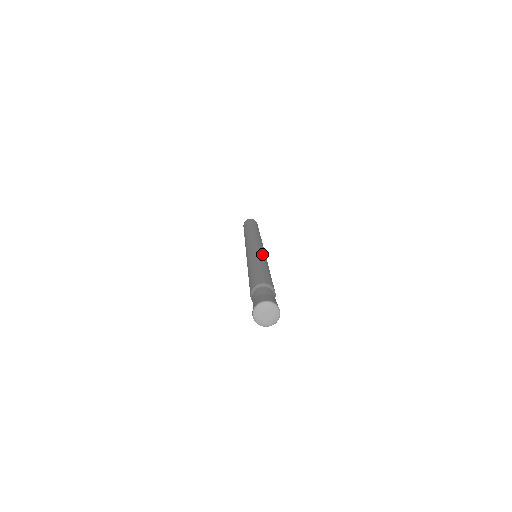
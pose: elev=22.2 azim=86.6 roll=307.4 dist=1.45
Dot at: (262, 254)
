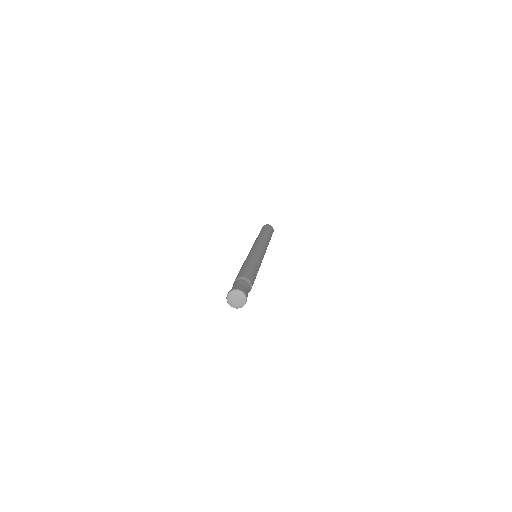
Dot at: (255, 254)
